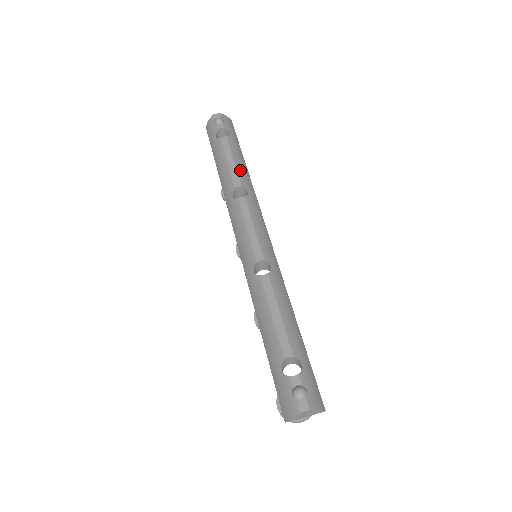
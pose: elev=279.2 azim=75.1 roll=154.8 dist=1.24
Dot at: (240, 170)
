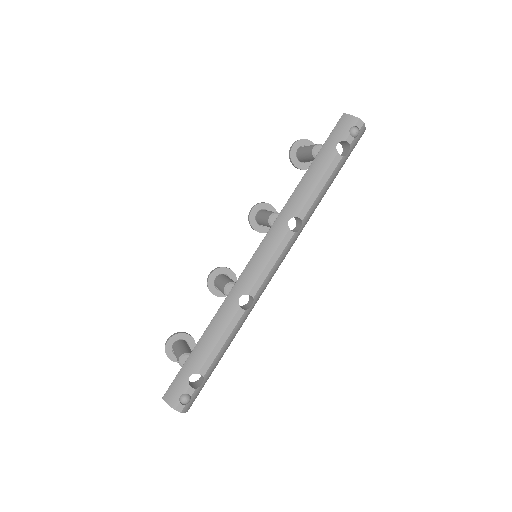
Dot at: (317, 202)
